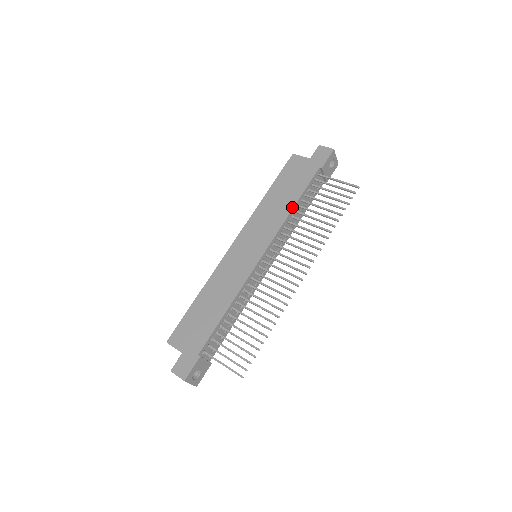
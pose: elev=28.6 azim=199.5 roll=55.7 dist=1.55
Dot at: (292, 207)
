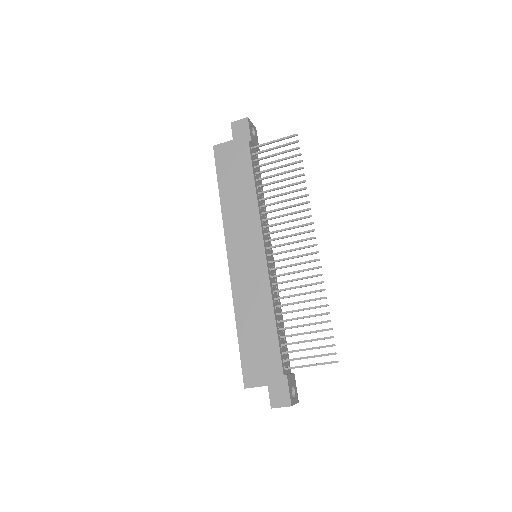
Dot at: (254, 192)
